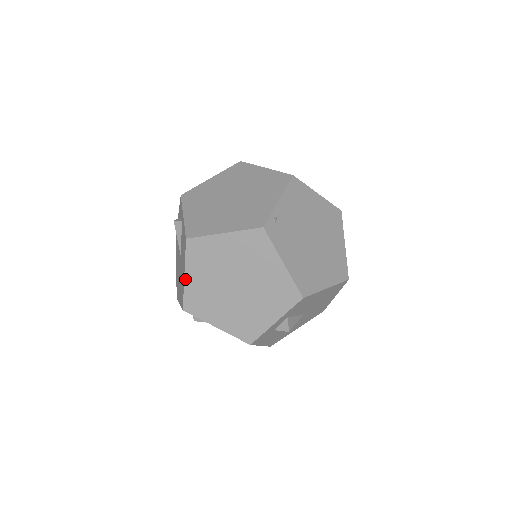
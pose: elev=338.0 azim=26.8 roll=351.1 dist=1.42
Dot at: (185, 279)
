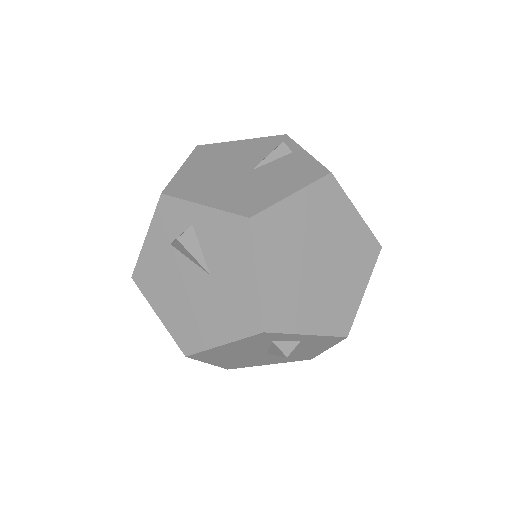
Dot at: (289, 197)
